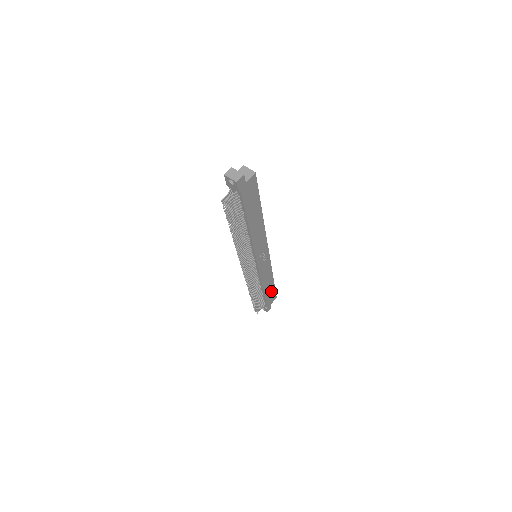
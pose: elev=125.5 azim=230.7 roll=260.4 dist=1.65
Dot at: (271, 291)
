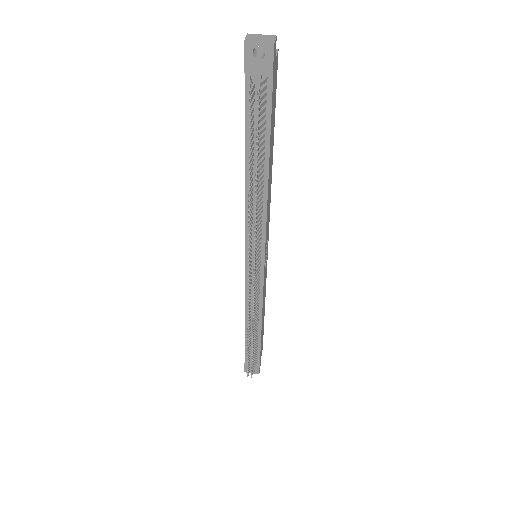
Dot at: (262, 332)
